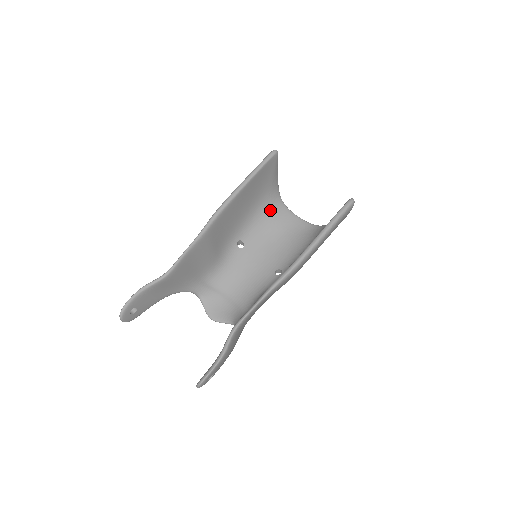
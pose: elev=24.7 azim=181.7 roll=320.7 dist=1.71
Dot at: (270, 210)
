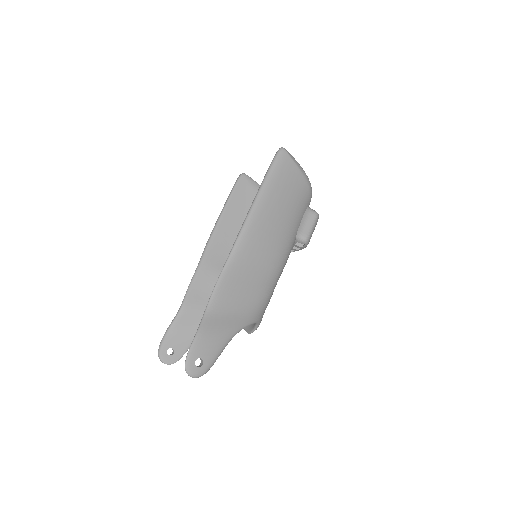
Dot at: occluded
